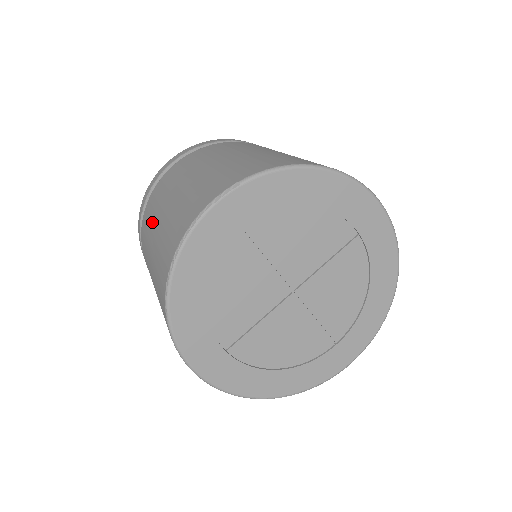
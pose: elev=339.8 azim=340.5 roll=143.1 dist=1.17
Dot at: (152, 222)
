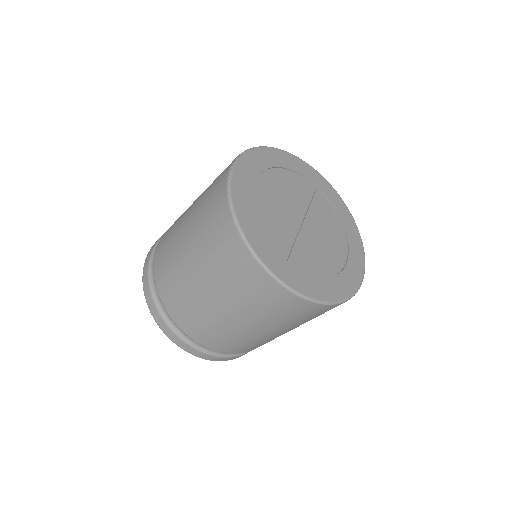
Dot at: (175, 246)
